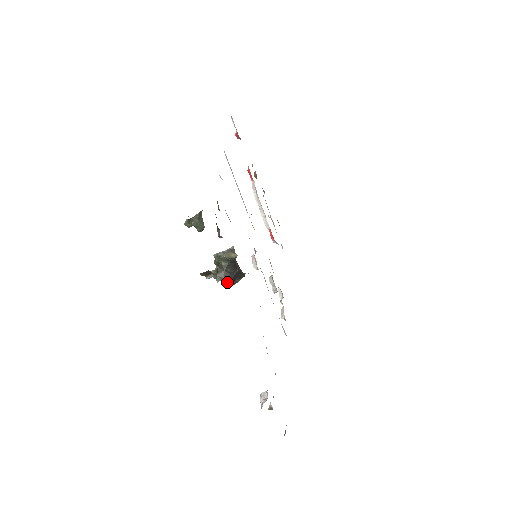
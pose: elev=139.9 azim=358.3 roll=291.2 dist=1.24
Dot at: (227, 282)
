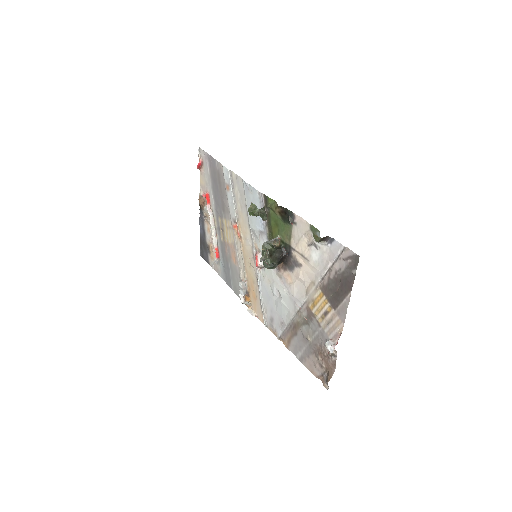
Dot at: (271, 266)
